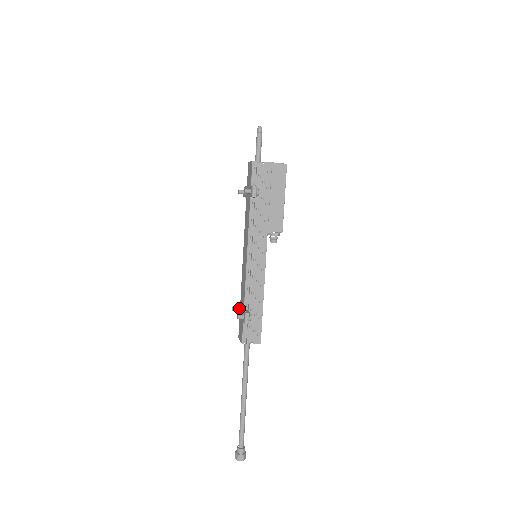
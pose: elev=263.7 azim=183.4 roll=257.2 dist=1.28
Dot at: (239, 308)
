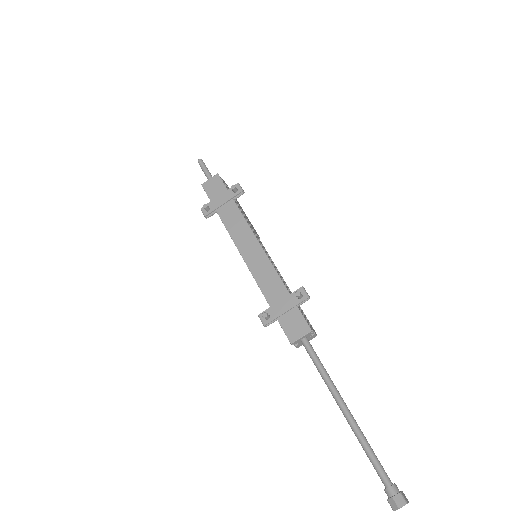
Dot at: (274, 307)
